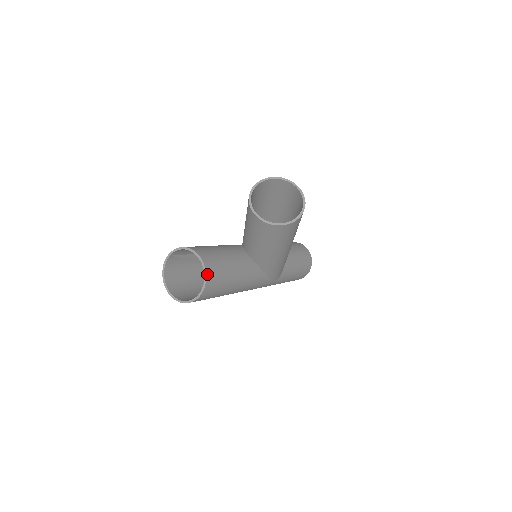
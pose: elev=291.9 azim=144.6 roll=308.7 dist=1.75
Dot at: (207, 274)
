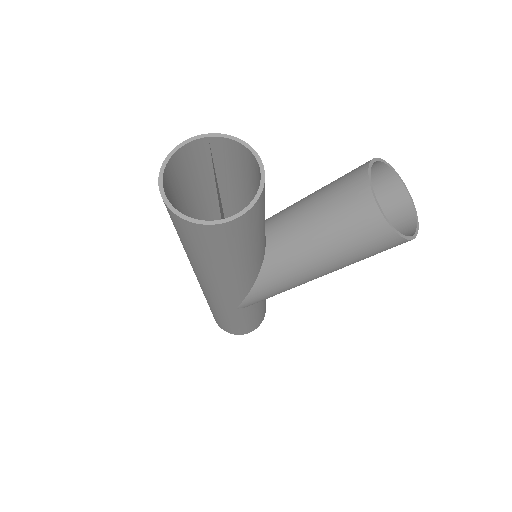
Dot at: (257, 202)
